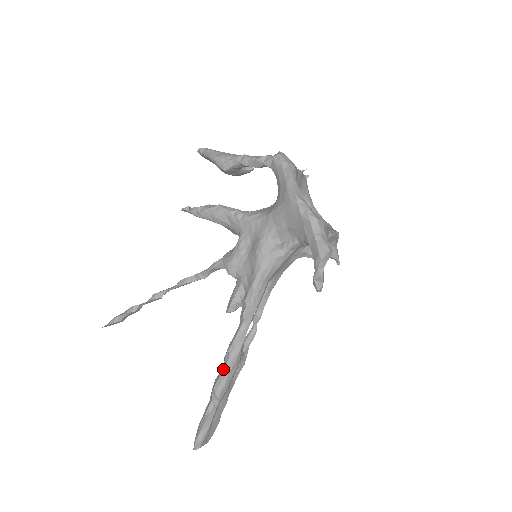
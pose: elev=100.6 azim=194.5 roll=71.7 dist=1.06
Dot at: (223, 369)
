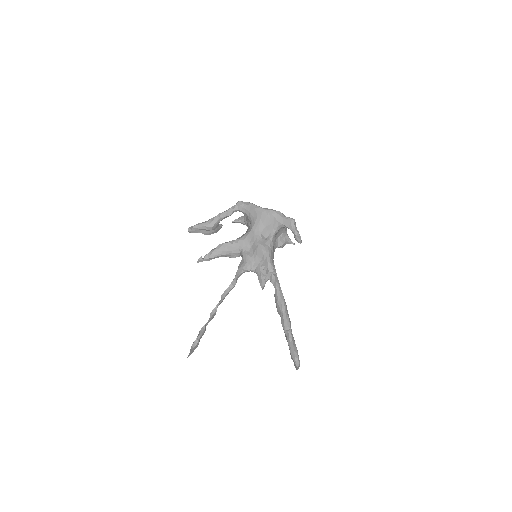
Dot at: (282, 311)
